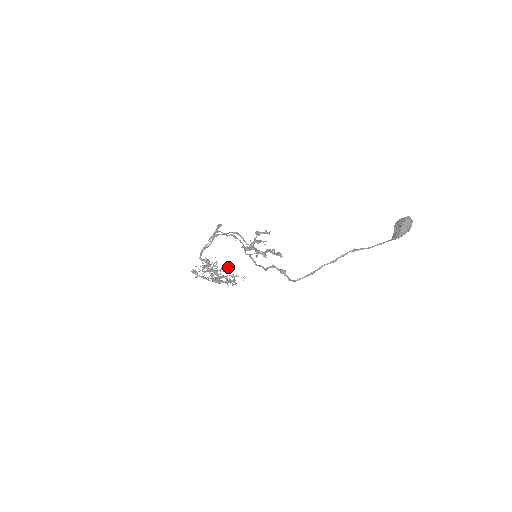
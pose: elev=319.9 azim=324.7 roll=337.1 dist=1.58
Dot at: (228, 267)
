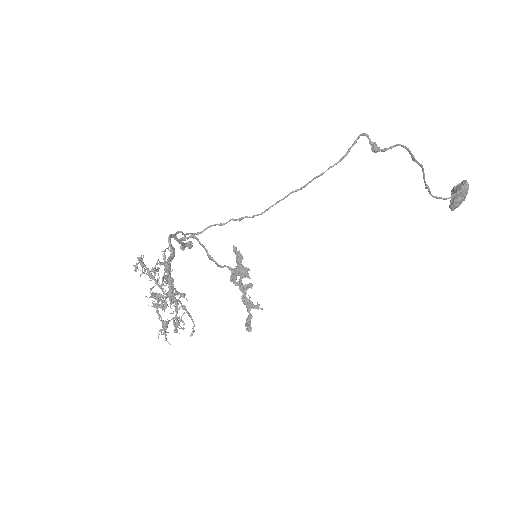
Dot at: (183, 294)
